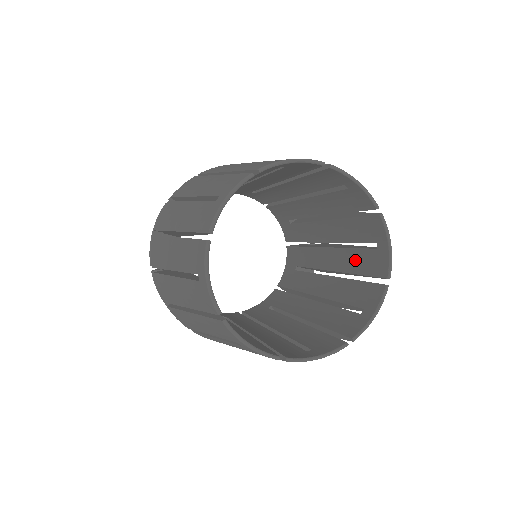
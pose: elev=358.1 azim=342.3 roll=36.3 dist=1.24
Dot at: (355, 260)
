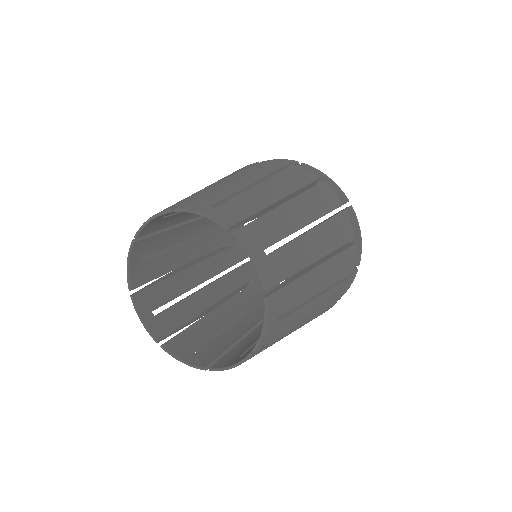
Dot at: occluded
